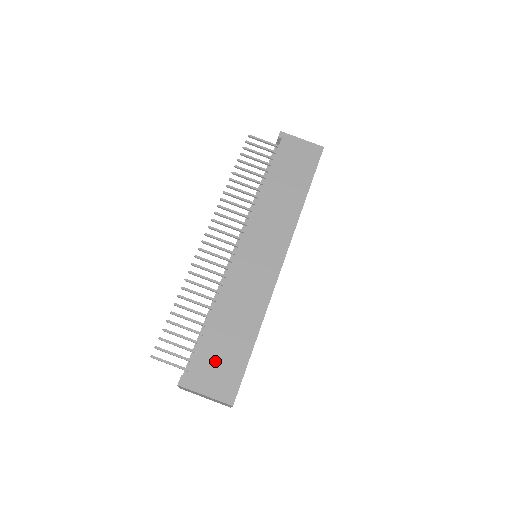
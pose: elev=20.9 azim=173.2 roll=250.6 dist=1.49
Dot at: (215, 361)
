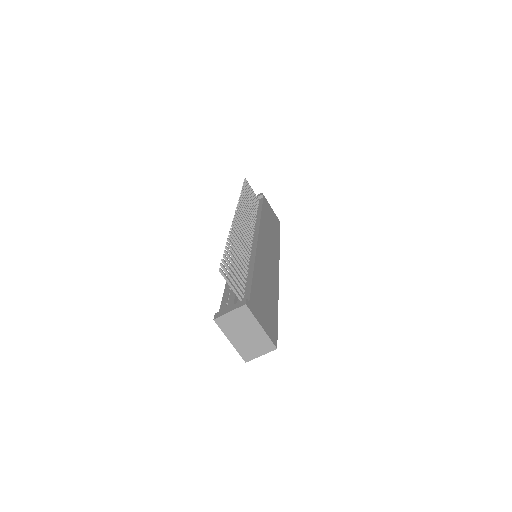
Dot at: (262, 305)
